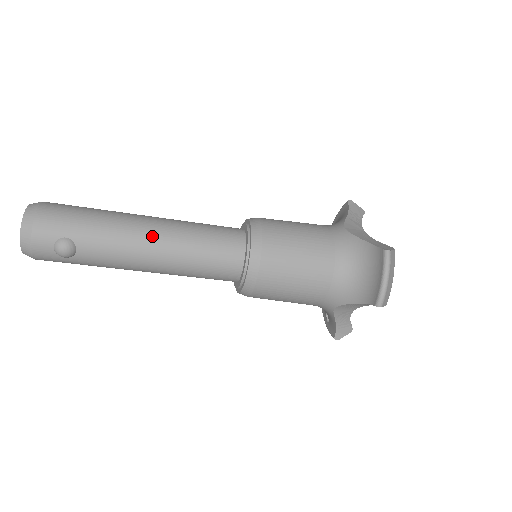
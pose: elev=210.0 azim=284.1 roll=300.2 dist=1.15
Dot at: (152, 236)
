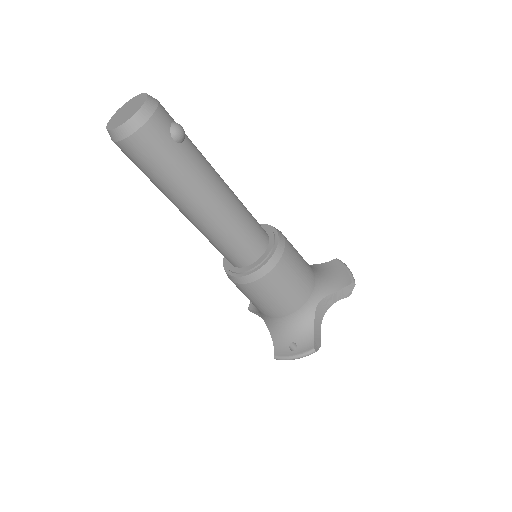
Dot at: occluded
